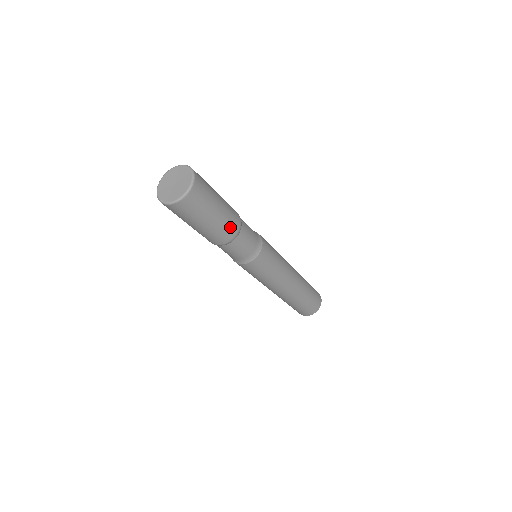
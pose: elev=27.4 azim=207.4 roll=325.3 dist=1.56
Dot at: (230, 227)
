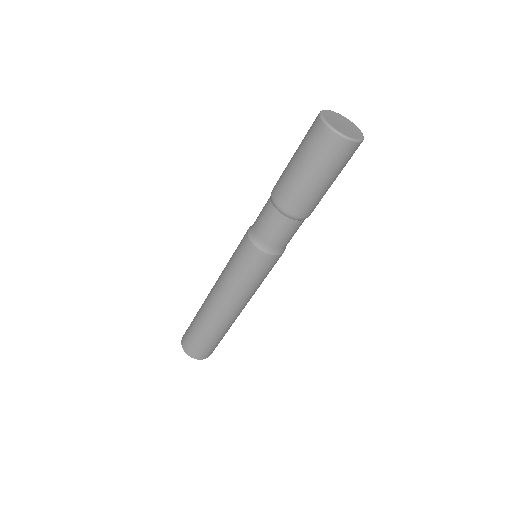
Dot at: occluded
